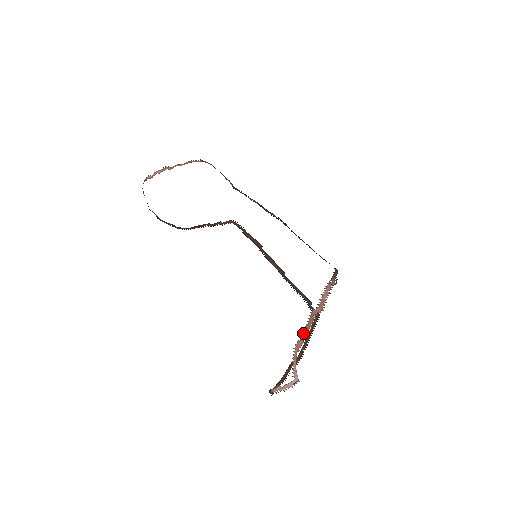
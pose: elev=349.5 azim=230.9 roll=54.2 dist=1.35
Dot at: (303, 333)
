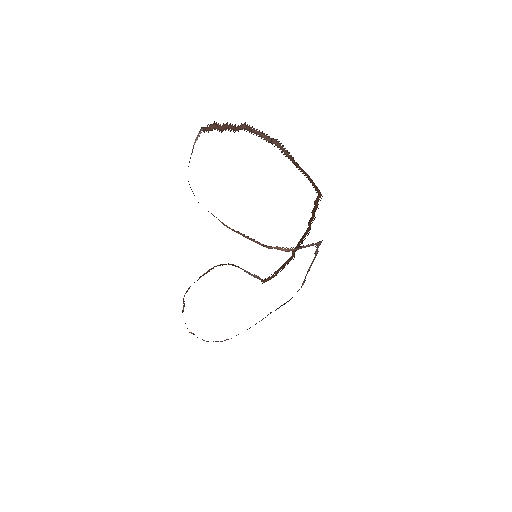
Dot at: (219, 128)
